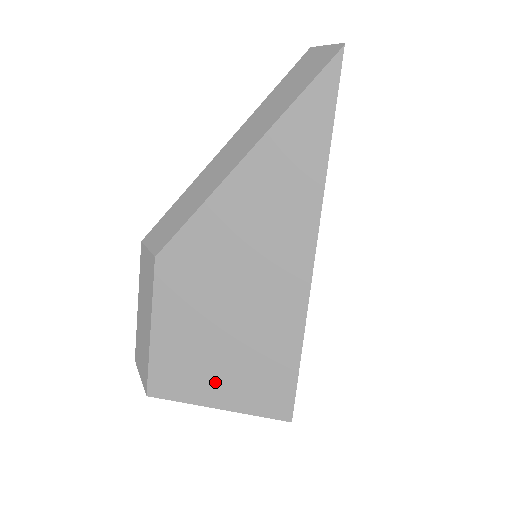
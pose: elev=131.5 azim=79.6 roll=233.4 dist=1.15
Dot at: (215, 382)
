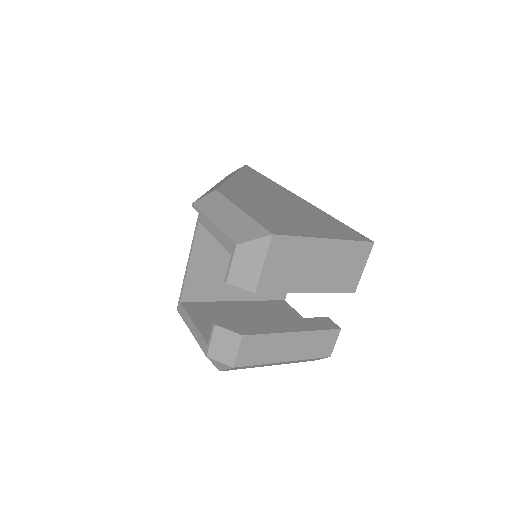
Dot at: (309, 228)
